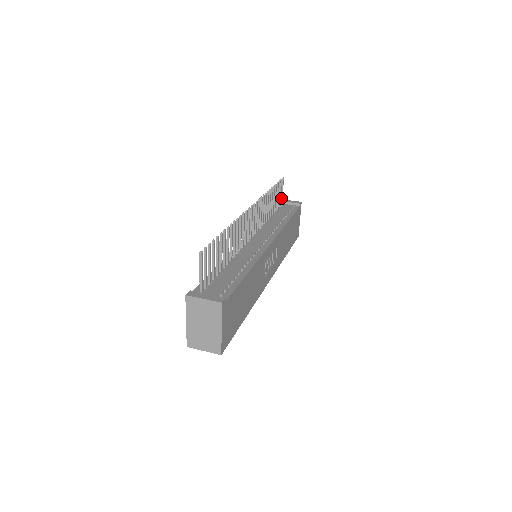
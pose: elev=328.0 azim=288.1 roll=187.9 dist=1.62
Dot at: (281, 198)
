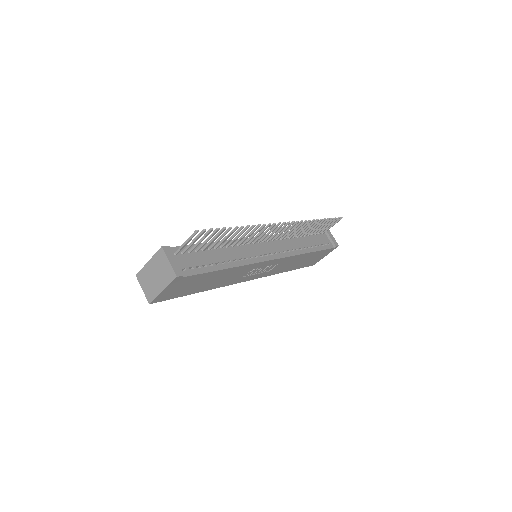
Dot at: (327, 229)
